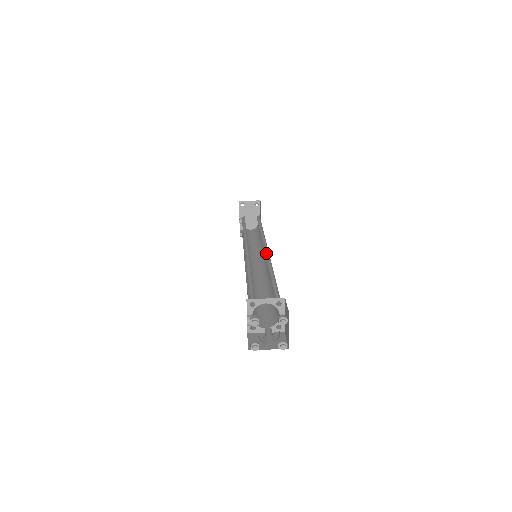
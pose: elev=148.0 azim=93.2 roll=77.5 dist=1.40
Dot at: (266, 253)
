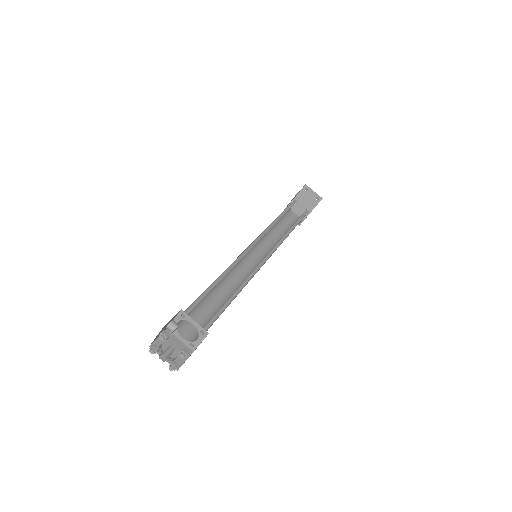
Dot at: (261, 264)
